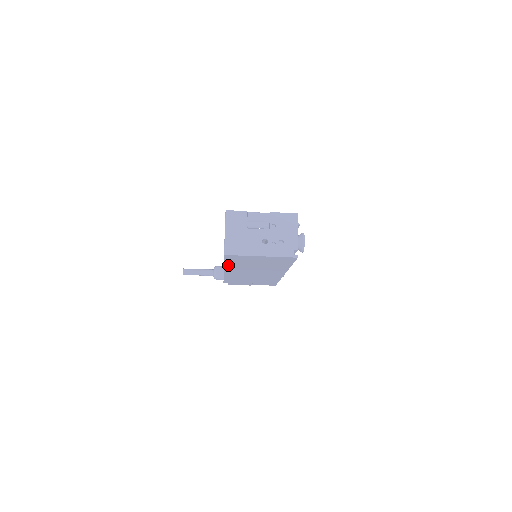
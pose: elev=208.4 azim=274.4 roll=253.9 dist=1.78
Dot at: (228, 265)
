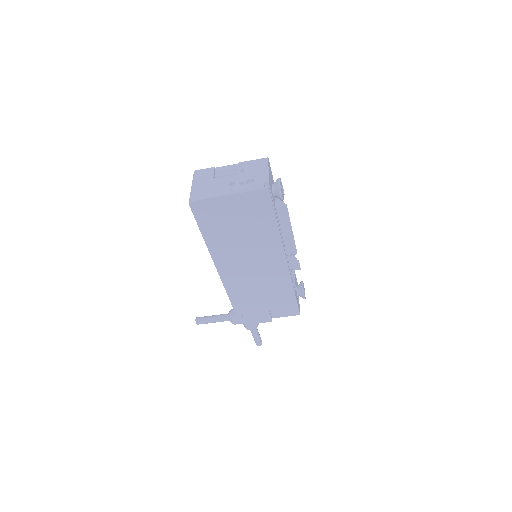
Dot at: (210, 242)
